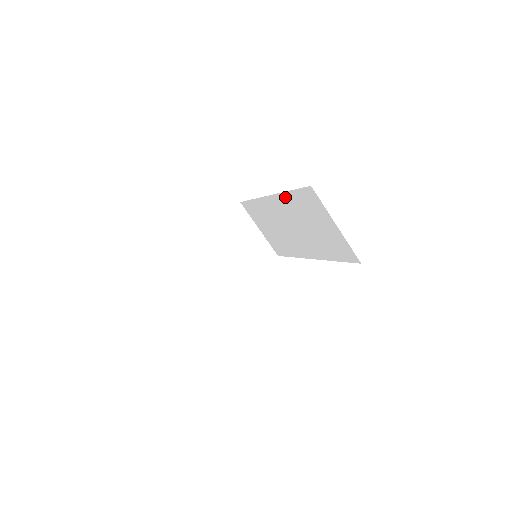
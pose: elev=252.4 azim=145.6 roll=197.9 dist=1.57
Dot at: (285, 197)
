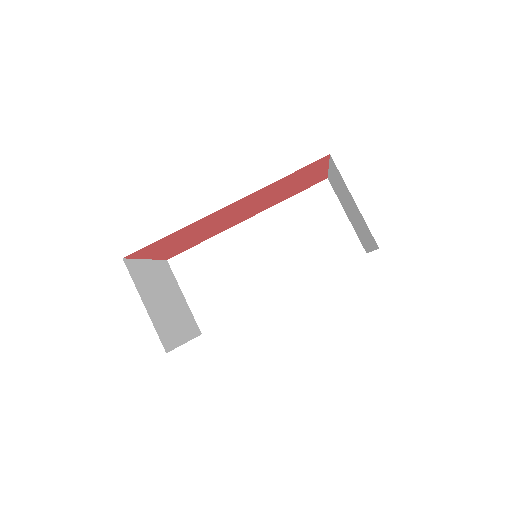
Dot at: (277, 210)
